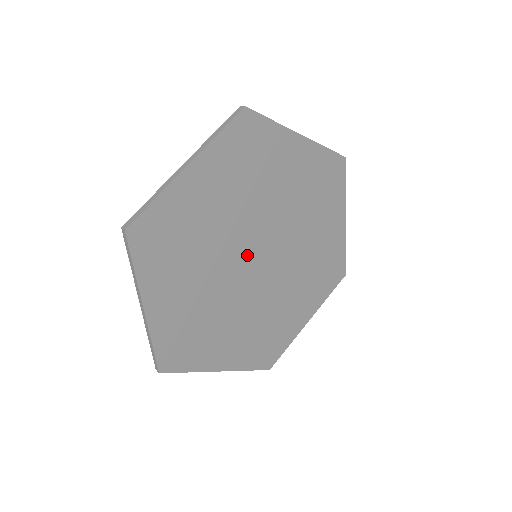
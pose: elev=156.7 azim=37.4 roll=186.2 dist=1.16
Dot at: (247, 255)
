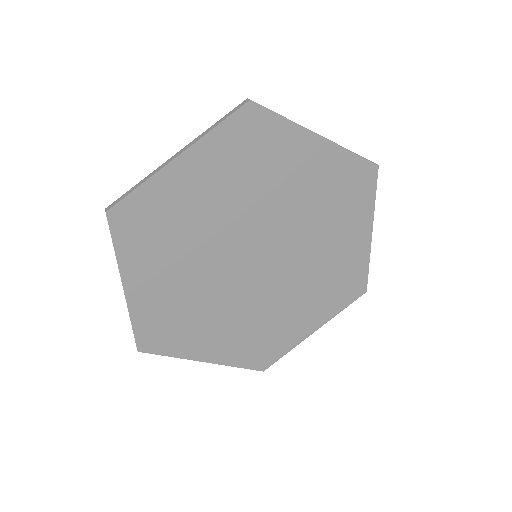
Dot at: (243, 254)
